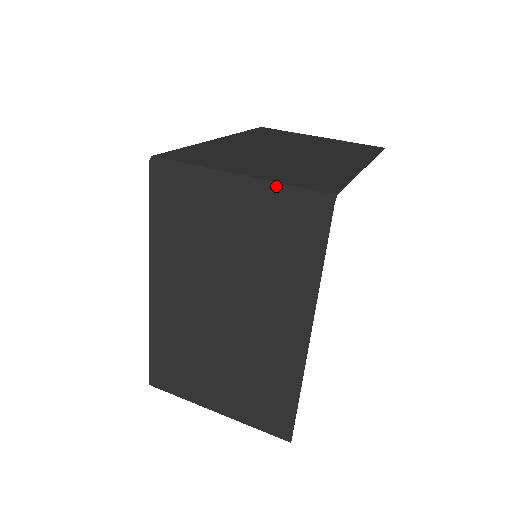
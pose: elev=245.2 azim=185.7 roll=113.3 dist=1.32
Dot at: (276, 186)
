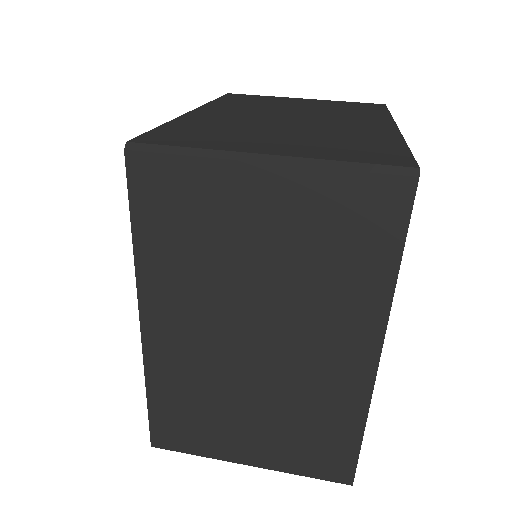
Dot at: (328, 165)
